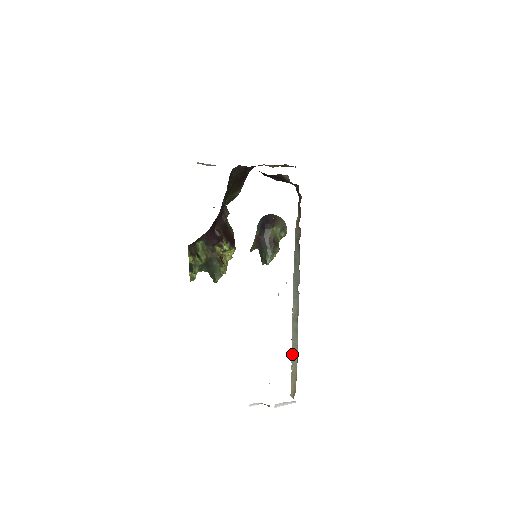
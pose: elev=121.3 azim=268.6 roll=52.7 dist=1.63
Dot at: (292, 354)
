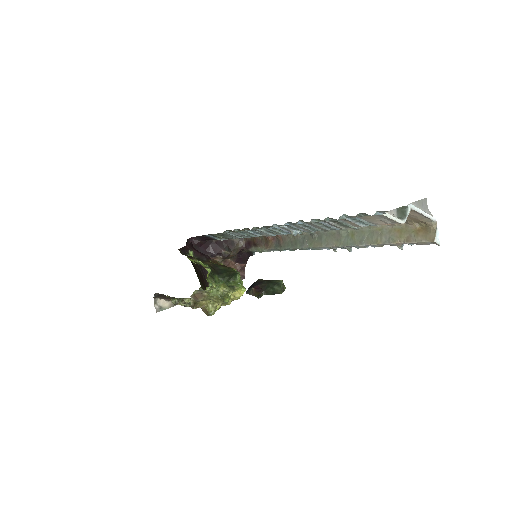
Dot at: (378, 242)
